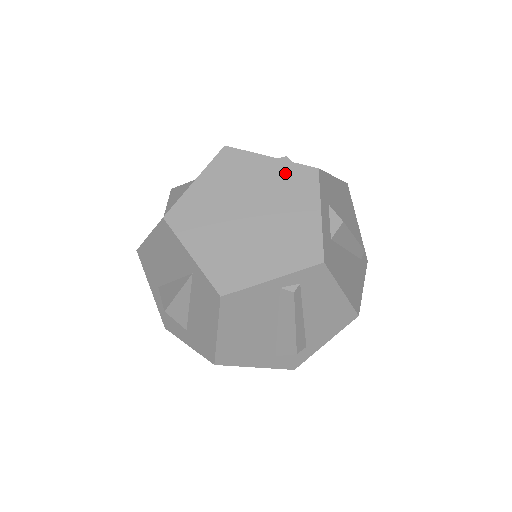
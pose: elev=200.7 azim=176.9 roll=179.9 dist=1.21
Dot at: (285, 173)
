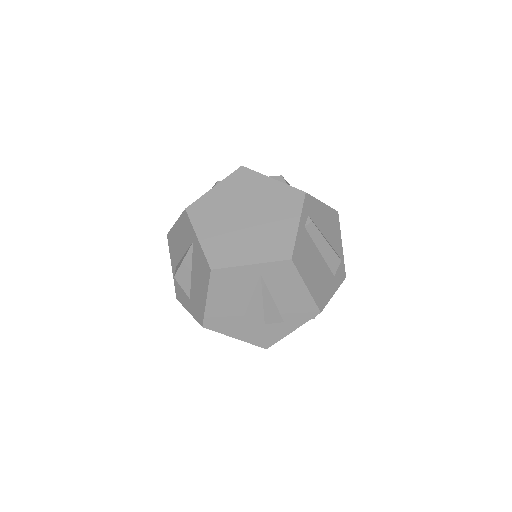
Dot at: (231, 184)
